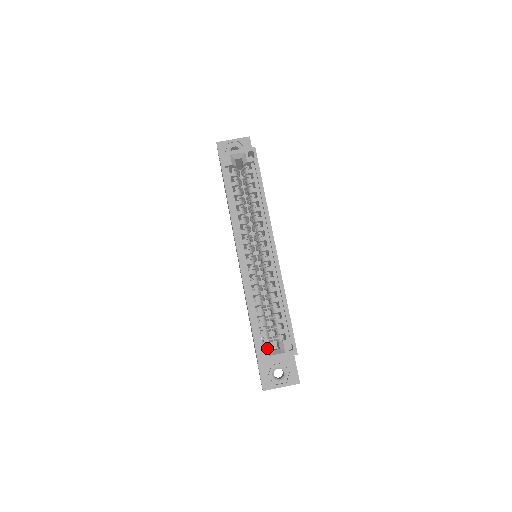
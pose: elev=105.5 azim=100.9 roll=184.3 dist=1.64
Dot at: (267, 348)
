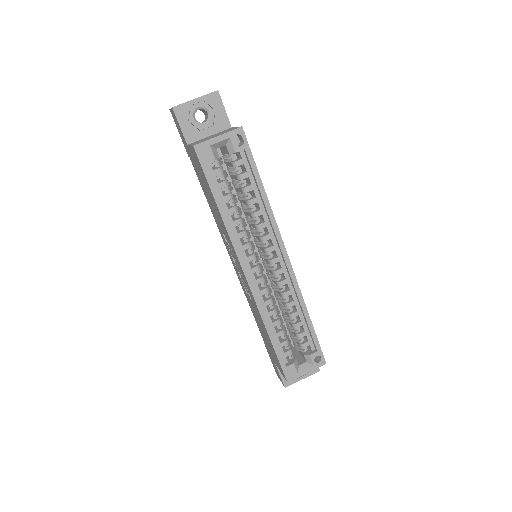
Dot at: (295, 367)
